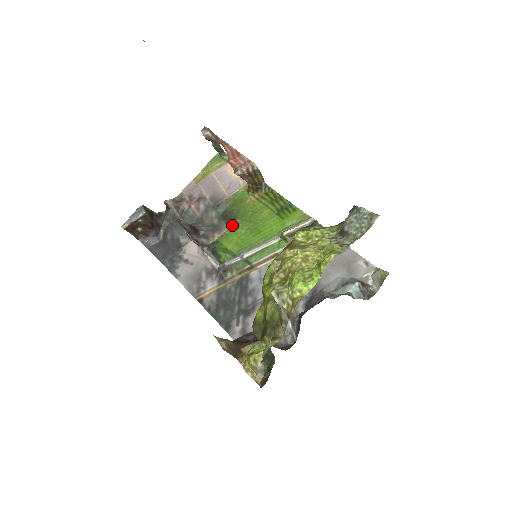
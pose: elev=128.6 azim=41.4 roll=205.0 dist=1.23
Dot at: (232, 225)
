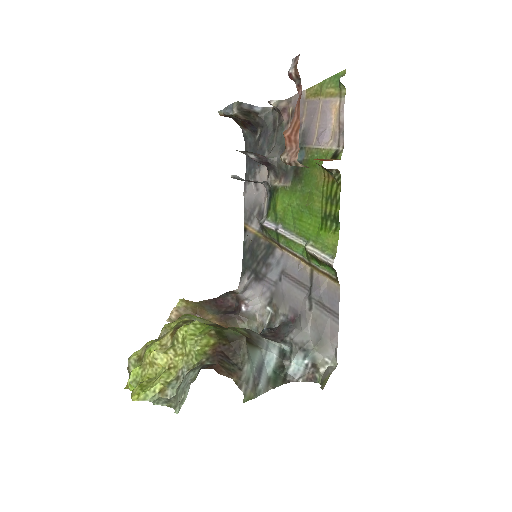
Dot at: (294, 185)
